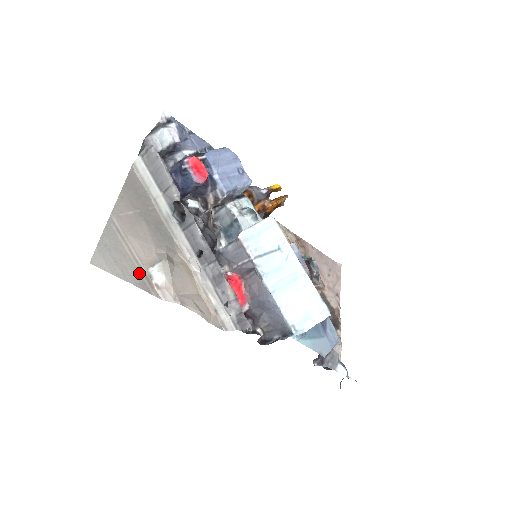
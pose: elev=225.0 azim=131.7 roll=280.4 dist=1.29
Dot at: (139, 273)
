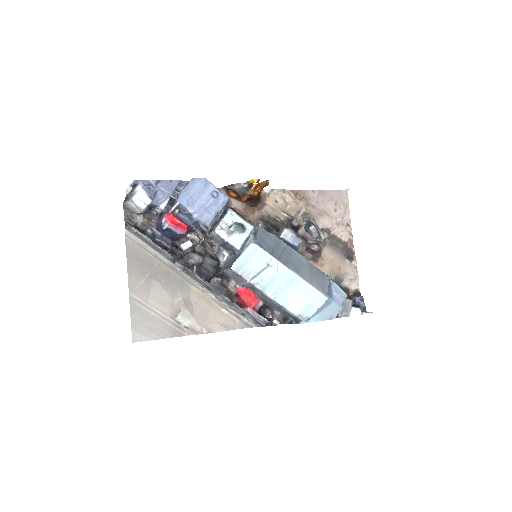
Dot at: (169, 326)
